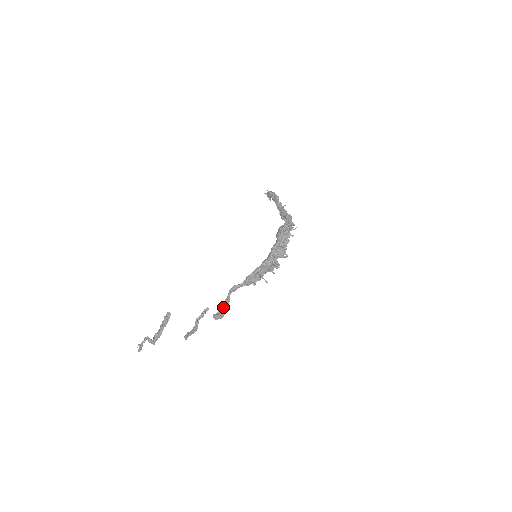
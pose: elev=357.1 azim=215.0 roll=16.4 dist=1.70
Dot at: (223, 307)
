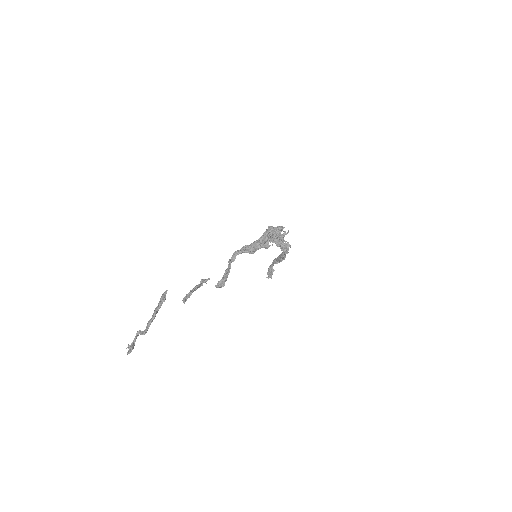
Dot at: (225, 275)
